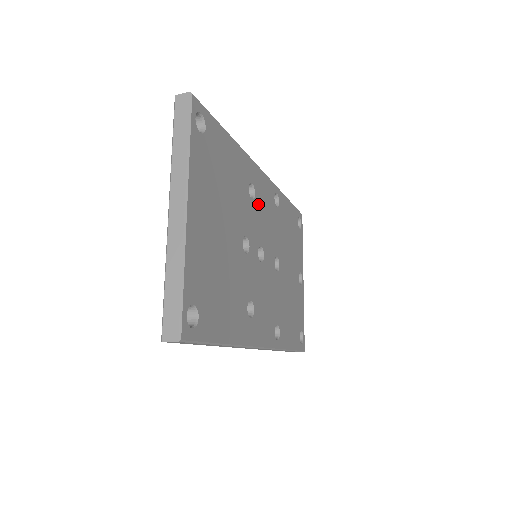
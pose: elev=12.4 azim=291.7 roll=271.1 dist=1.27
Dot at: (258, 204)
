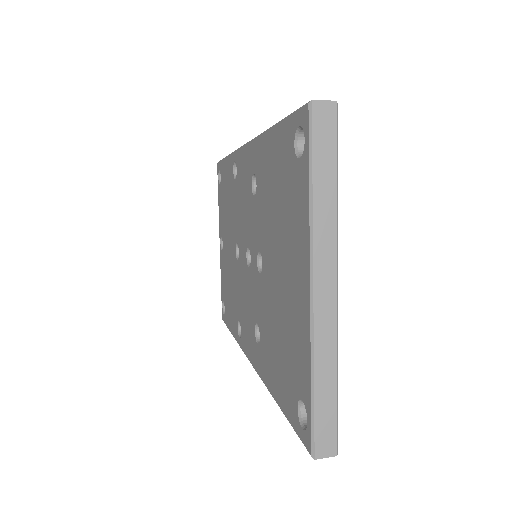
Dot at: occluded
